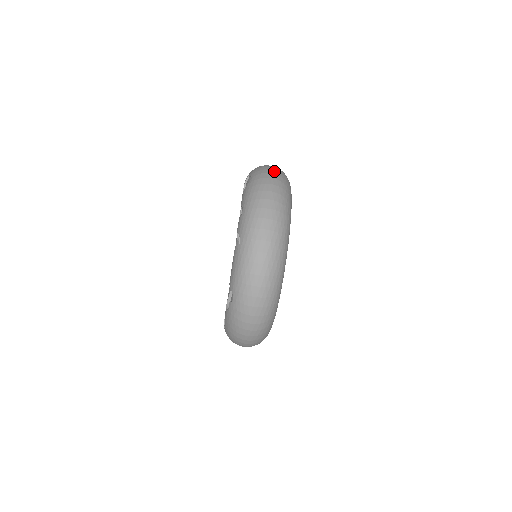
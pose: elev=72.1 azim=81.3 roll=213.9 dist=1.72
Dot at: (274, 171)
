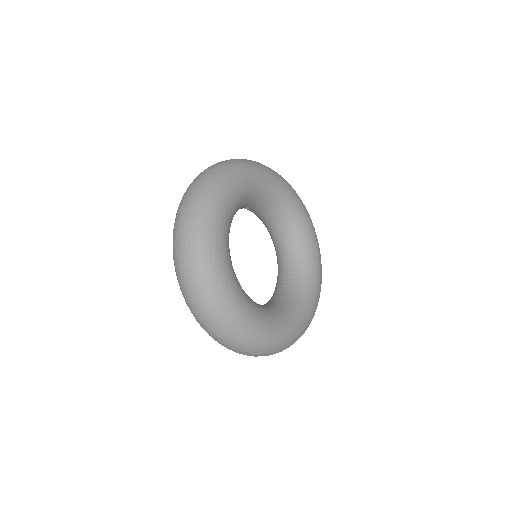
Dot at: (183, 258)
